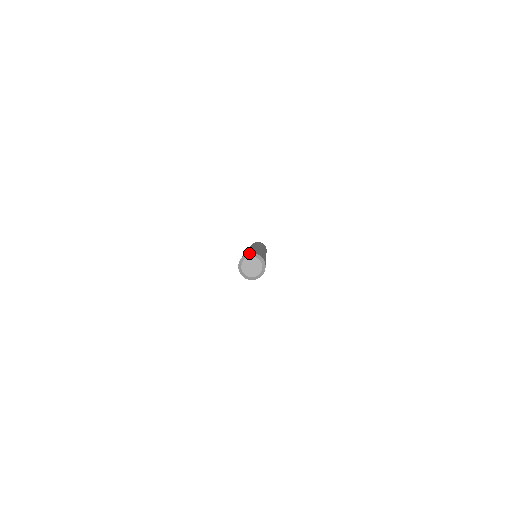
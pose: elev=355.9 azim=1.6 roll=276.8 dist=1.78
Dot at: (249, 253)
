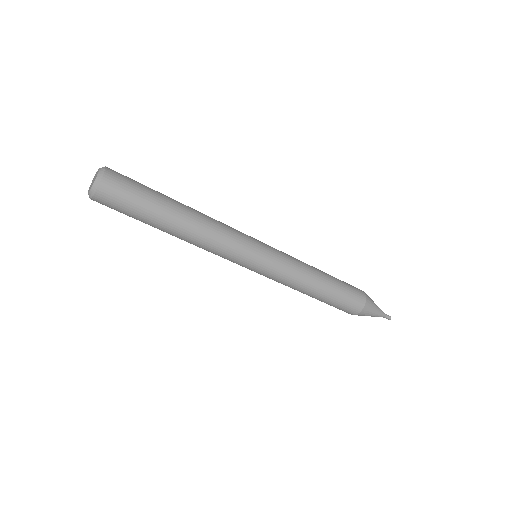
Dot at: occluded
